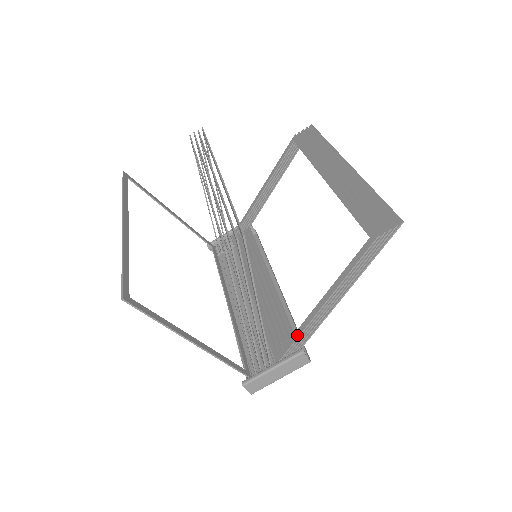
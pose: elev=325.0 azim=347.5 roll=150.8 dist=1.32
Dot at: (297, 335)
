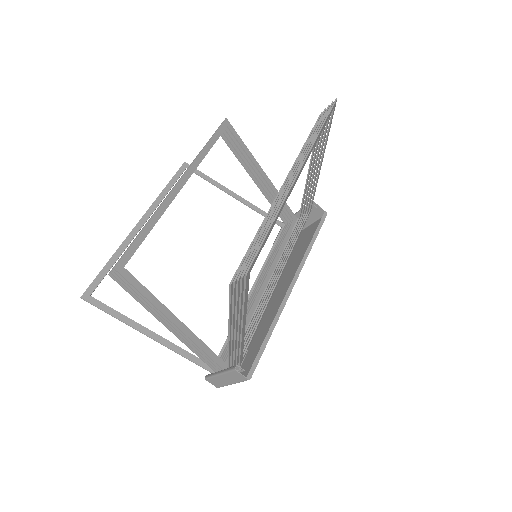
Dot at: (228, 352)
